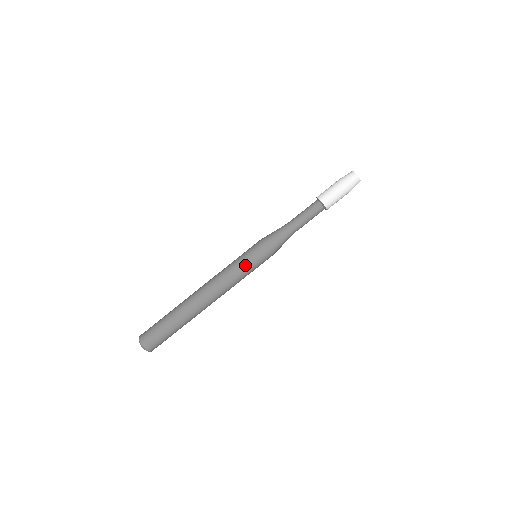
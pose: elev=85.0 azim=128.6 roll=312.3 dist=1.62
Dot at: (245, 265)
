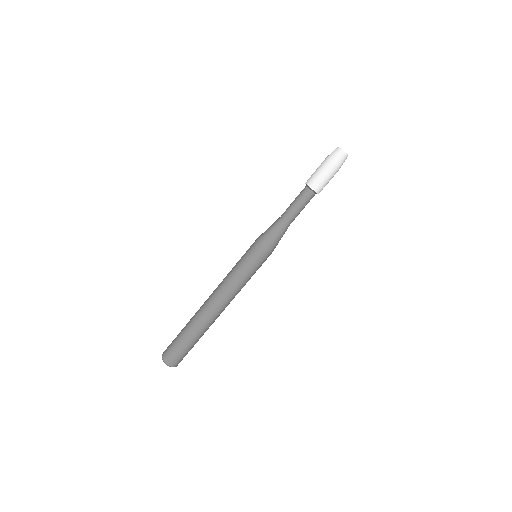
Dot at: (240, 263)
